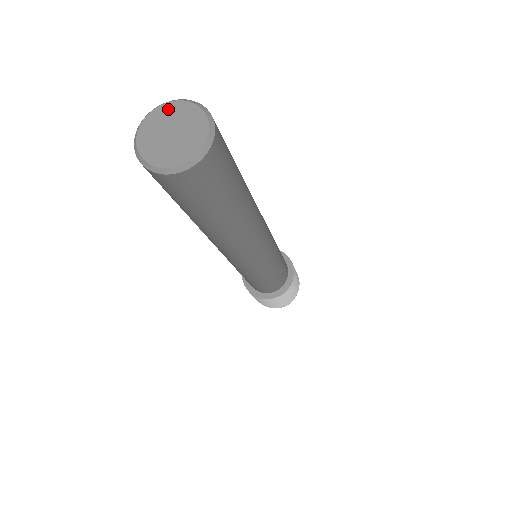
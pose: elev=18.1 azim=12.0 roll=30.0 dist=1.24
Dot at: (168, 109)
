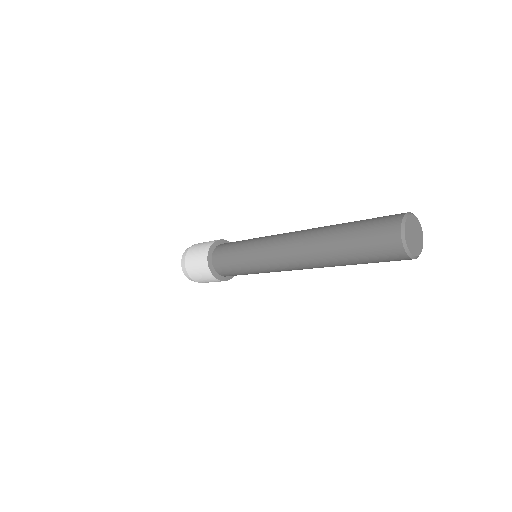
Dot at: (408, 225)
